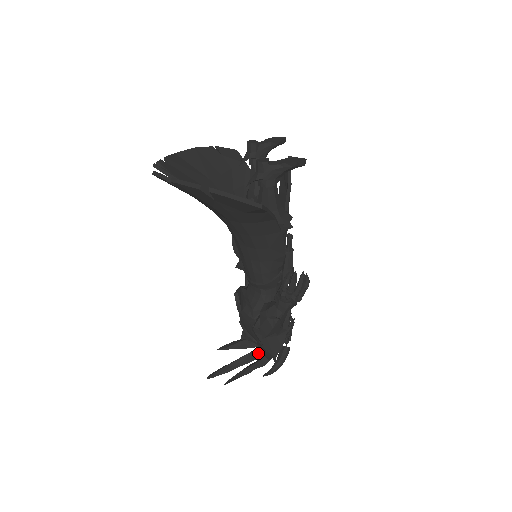
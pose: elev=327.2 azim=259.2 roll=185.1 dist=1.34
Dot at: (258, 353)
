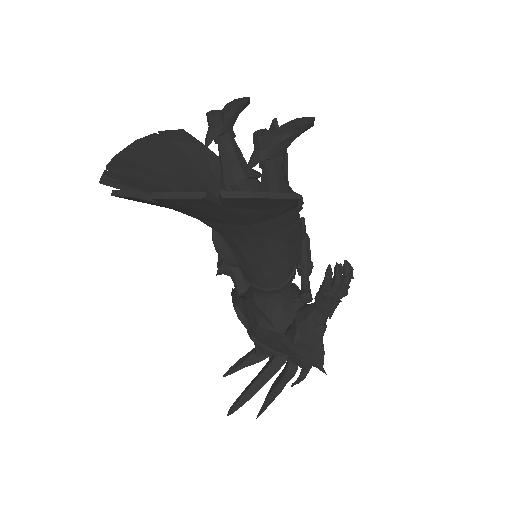
Dot at: (278, 363)
